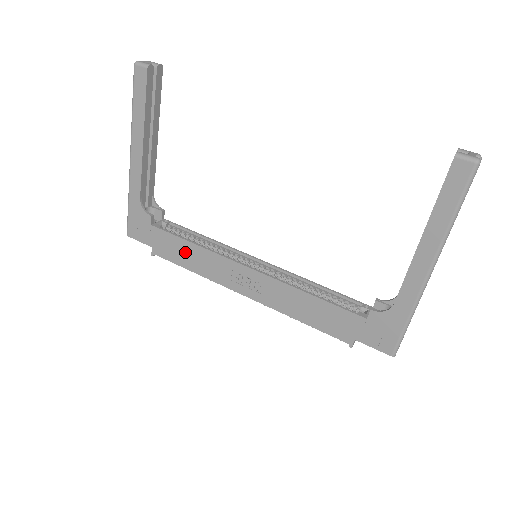
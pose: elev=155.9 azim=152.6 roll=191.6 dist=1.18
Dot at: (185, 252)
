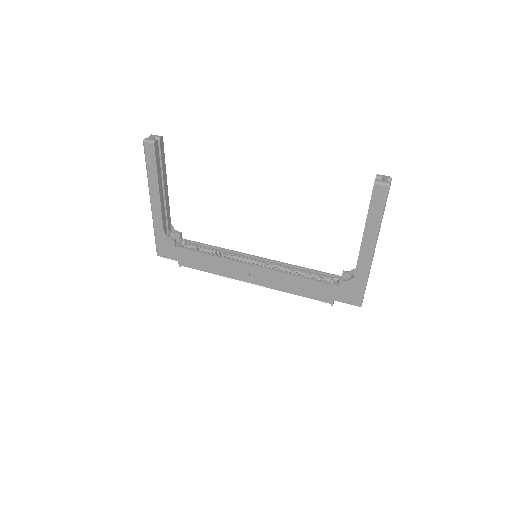
Dot at: (204, 261)
